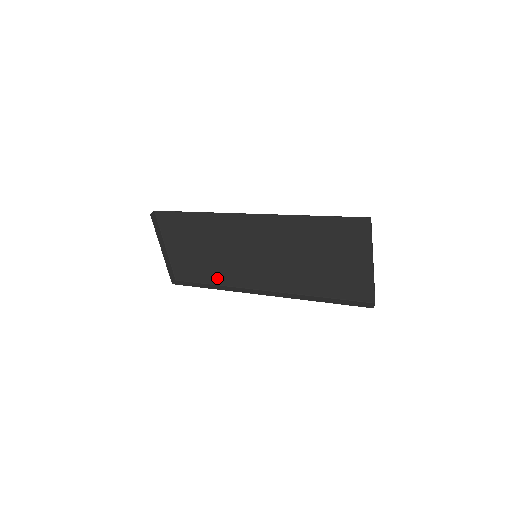
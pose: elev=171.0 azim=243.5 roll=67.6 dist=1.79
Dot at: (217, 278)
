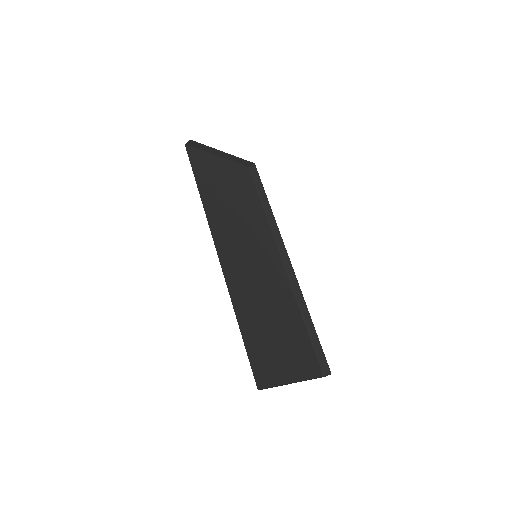
Dot at: occluded
